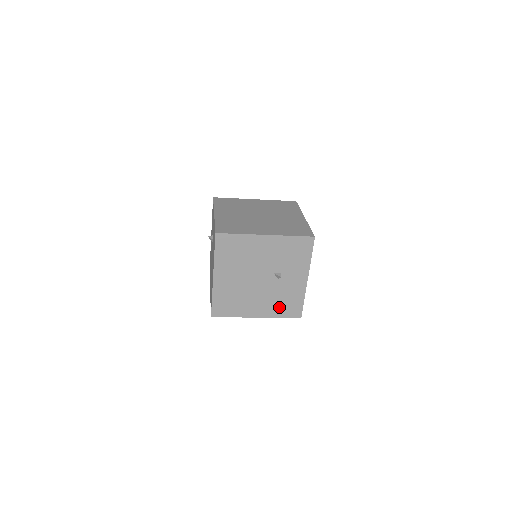
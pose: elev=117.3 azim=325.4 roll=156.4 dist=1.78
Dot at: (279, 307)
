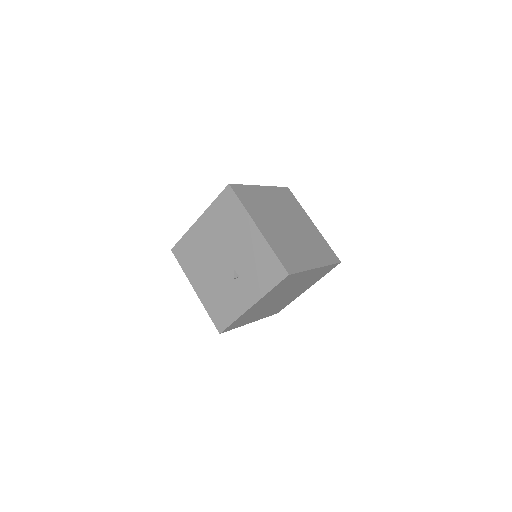
Dot at: occluded
